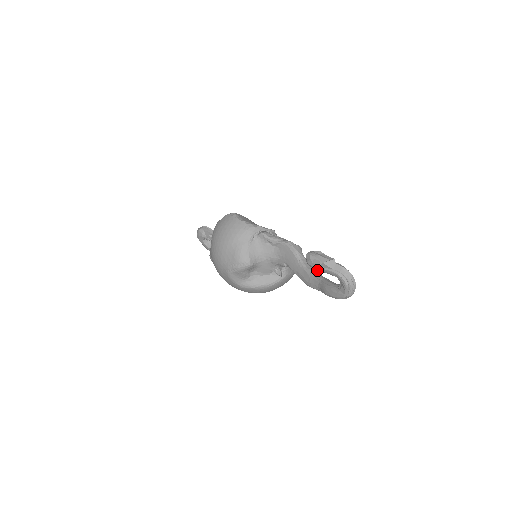
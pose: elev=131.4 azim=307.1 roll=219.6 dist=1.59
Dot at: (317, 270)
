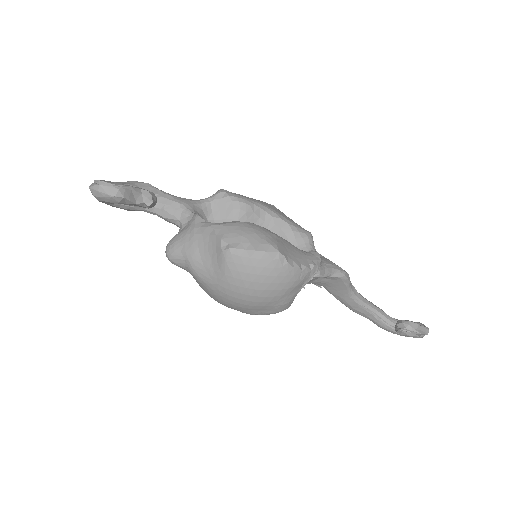
Dot at: occluded
